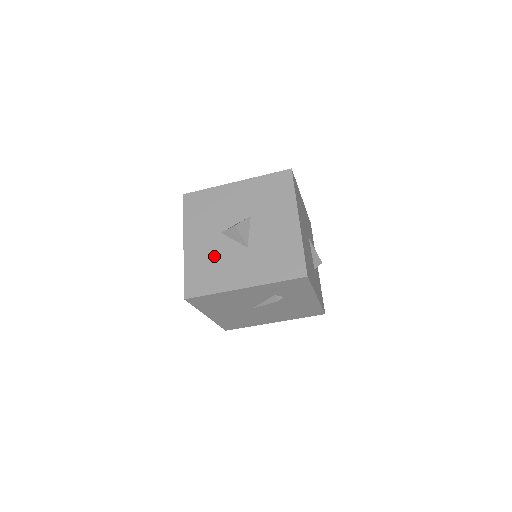
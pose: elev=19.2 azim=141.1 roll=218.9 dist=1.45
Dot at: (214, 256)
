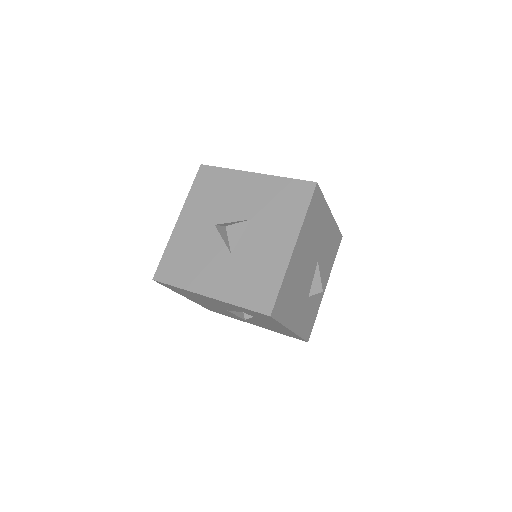
Dot at: (197, 247)
